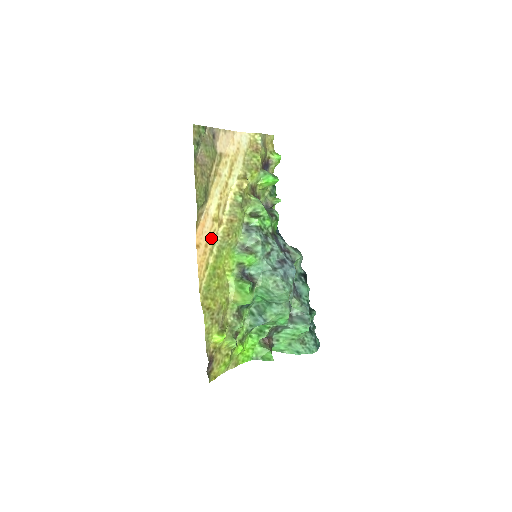
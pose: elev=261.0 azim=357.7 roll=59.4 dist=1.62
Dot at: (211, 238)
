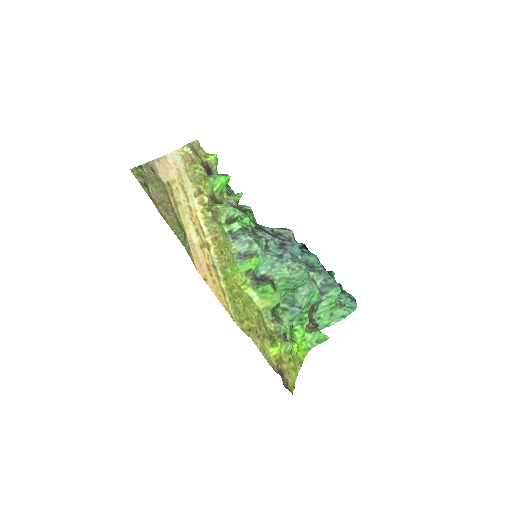
Dot at: (210, 265)
